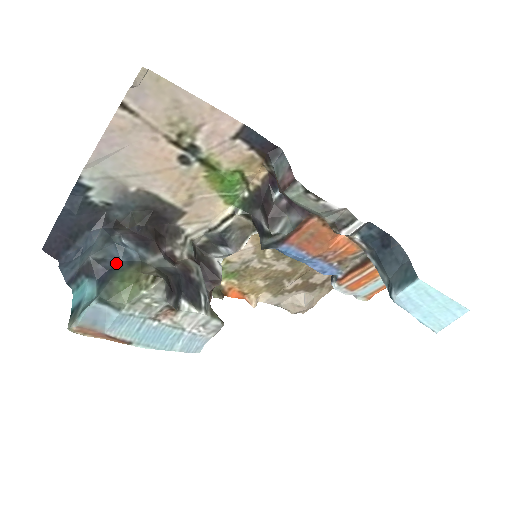
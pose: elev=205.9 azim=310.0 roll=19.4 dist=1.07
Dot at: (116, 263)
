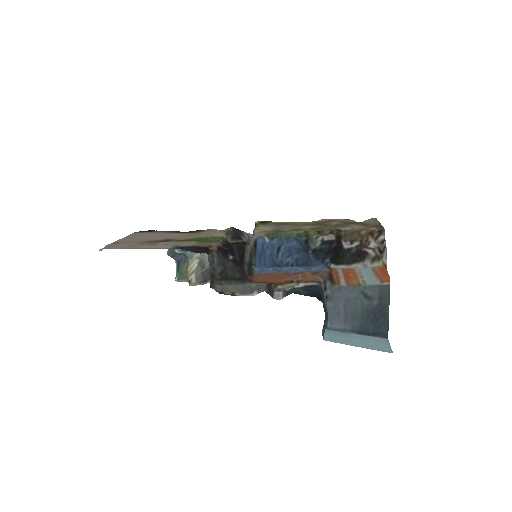
Dot at: (180, 257)
